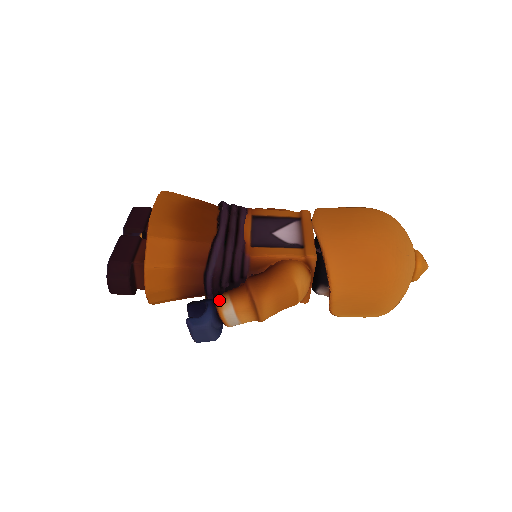
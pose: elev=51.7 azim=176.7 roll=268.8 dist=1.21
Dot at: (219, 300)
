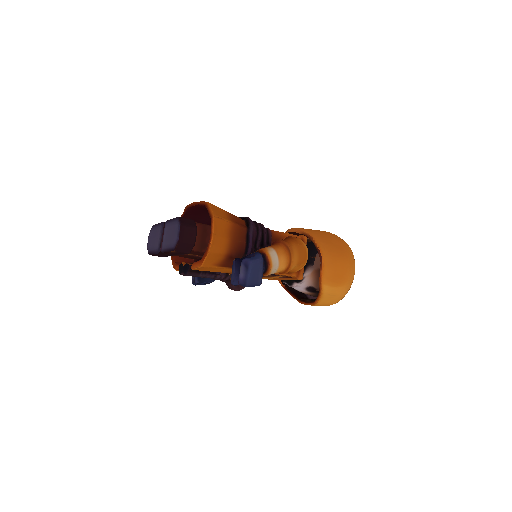
Dot at: (262, 248)
